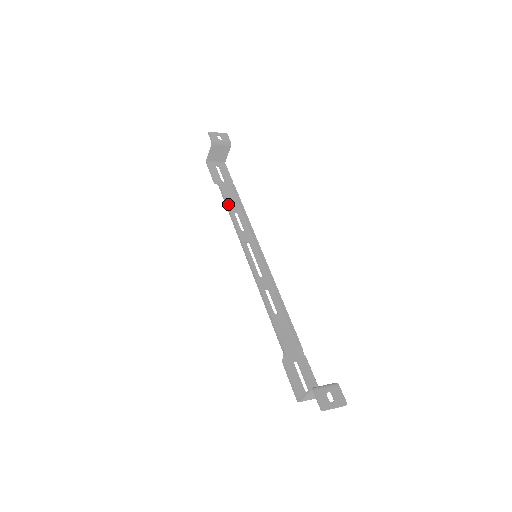
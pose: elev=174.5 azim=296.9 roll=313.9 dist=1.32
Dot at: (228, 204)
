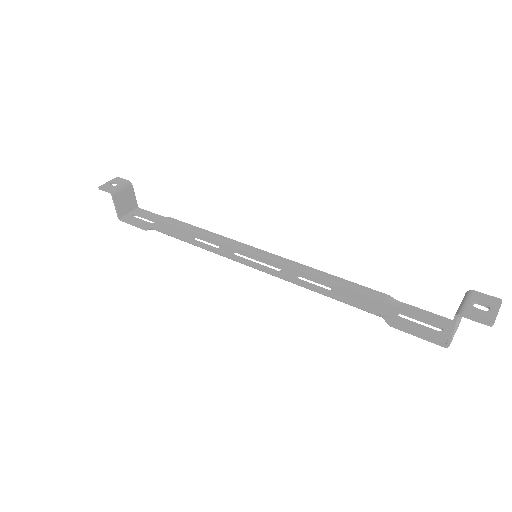
Dot at: (180, 235)
